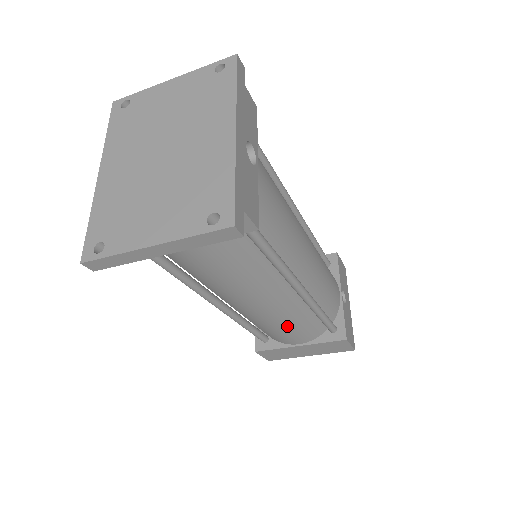
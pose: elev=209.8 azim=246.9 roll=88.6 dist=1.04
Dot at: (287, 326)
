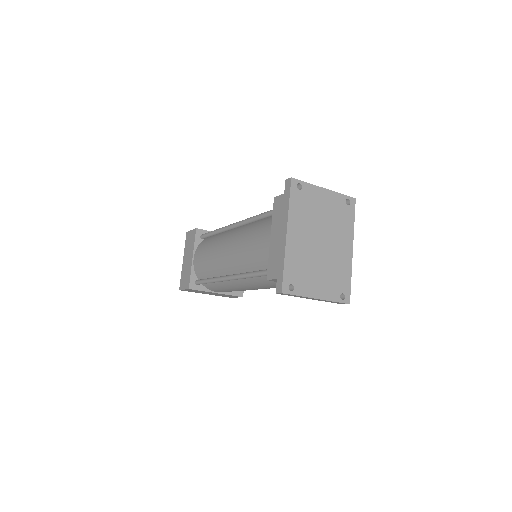
Dot at: occluded
